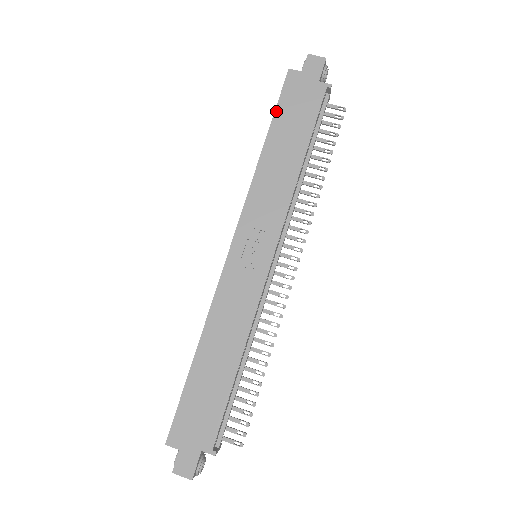
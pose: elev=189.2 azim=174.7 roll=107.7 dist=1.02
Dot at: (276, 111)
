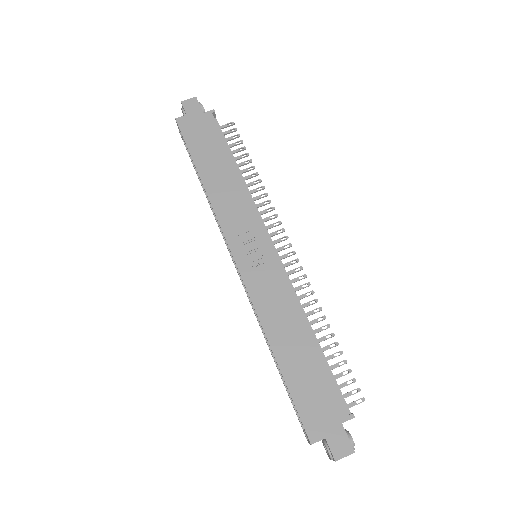
Dot at: (189, 150)
